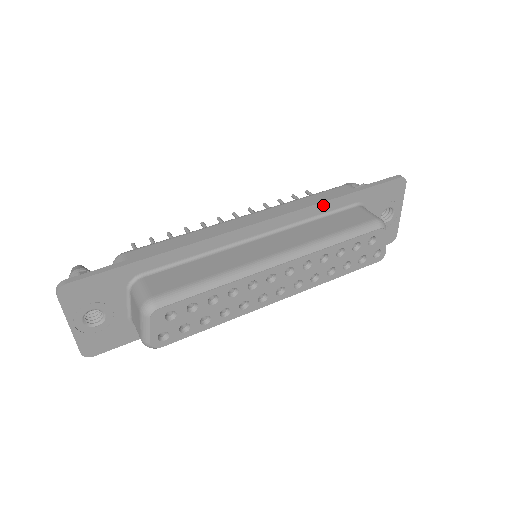
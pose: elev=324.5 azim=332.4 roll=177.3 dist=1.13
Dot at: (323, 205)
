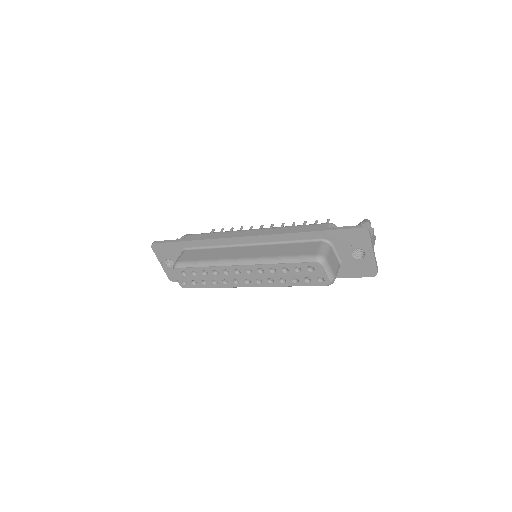
Dot at: (292, 235)
